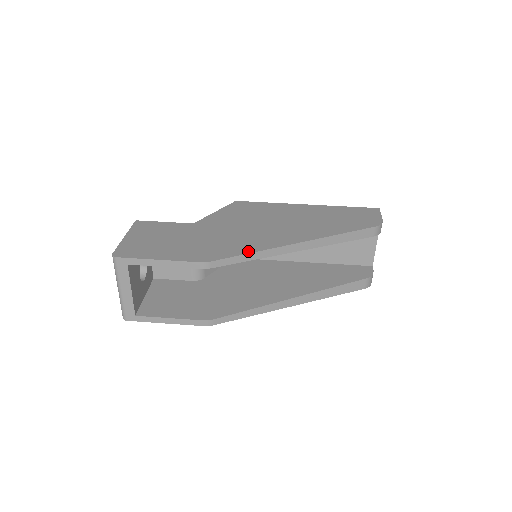
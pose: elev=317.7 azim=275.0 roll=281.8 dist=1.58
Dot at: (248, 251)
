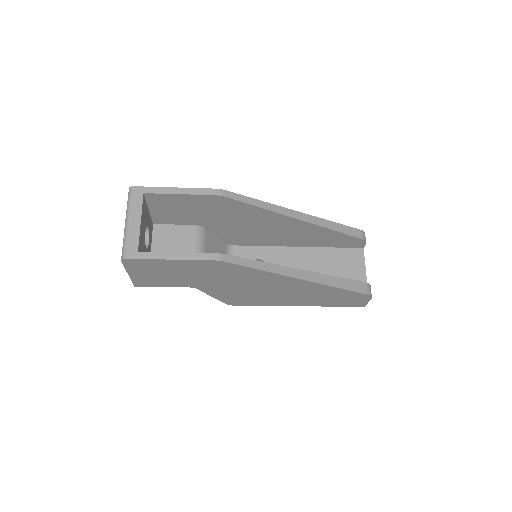
Dot at: (256, 201)
